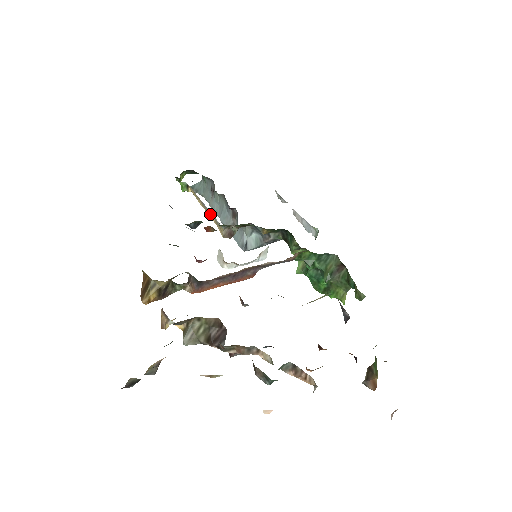
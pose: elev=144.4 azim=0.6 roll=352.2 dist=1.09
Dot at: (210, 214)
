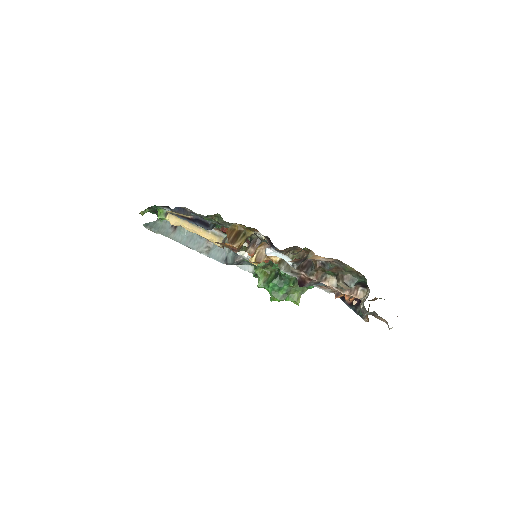
Dot at: occluded
